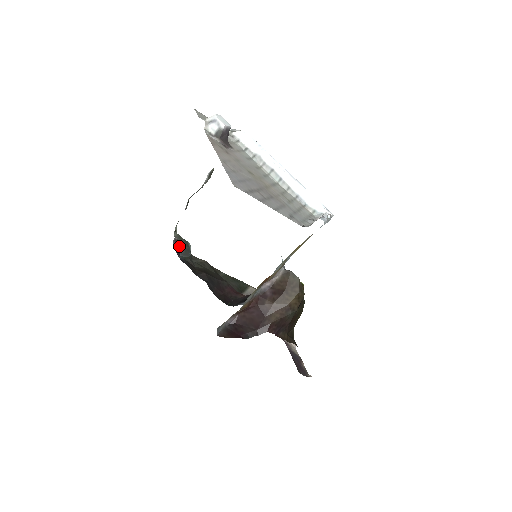
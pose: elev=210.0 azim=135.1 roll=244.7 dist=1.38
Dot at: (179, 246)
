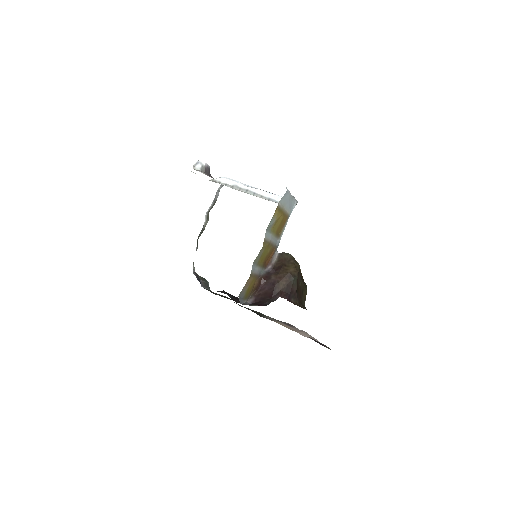
Dot at: (199, 278)
